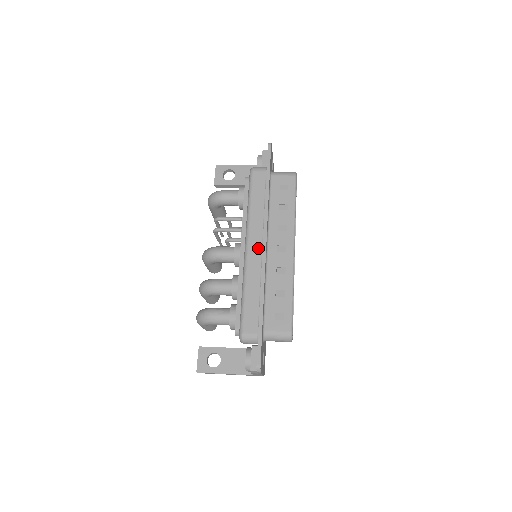
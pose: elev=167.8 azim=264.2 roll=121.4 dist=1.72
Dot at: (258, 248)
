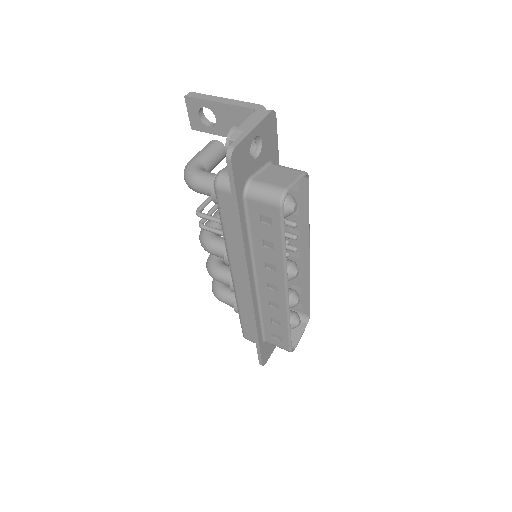
Dot at: (244, 282)
